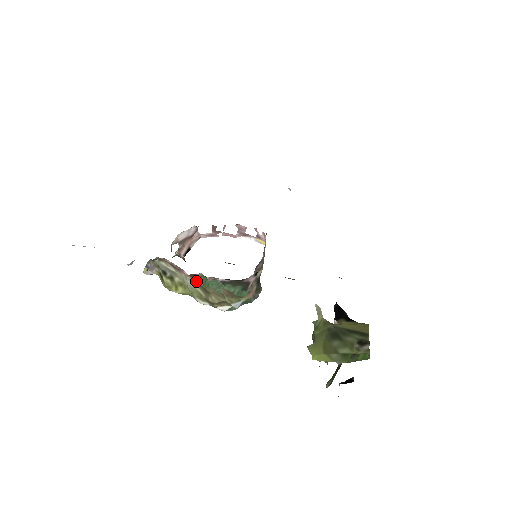
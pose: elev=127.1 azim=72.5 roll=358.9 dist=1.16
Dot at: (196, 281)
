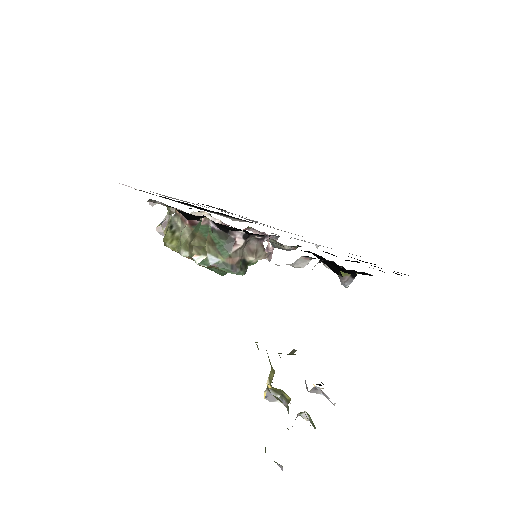
Dot at: (191, 229)
